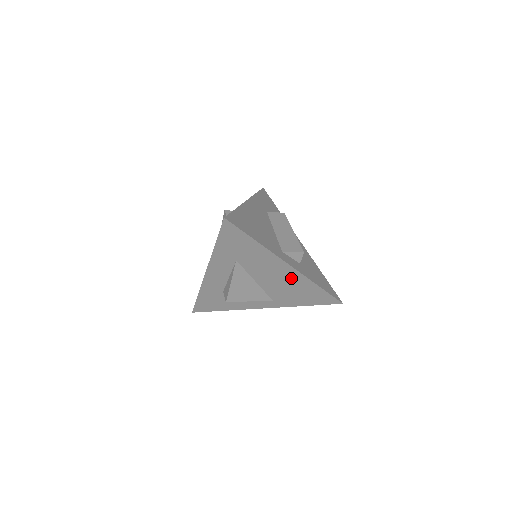
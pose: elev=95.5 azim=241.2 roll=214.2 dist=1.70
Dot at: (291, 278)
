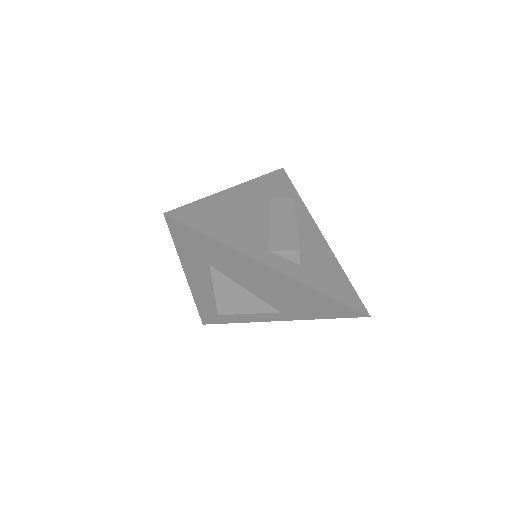
Dot at: (285, 285)
